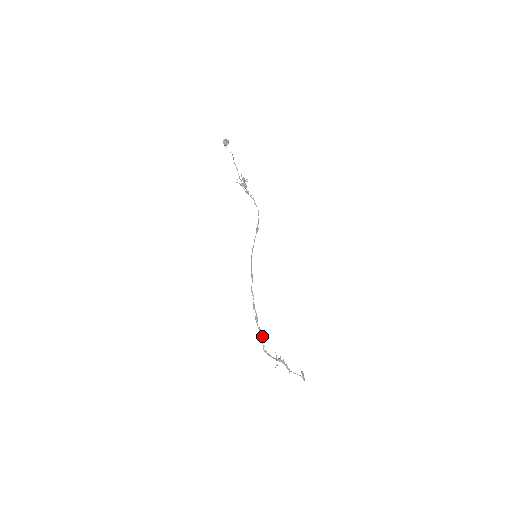
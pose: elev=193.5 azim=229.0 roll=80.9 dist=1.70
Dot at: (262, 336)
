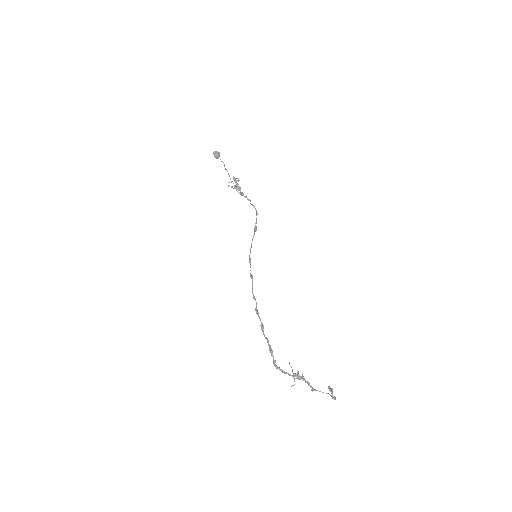
Dot at: occluded
